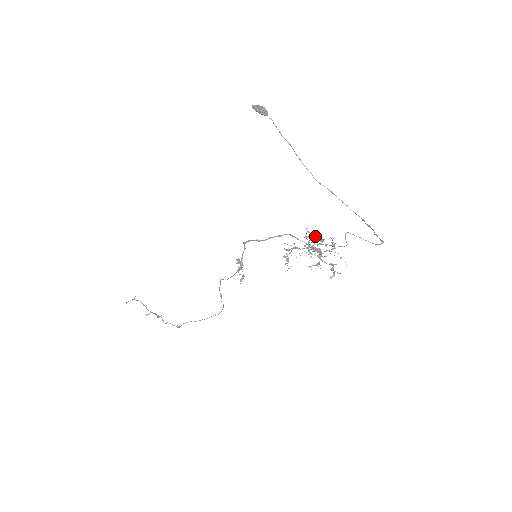
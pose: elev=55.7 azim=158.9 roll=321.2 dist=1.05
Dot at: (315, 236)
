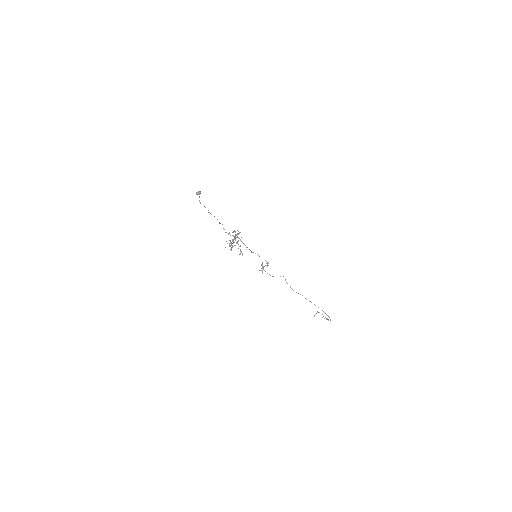
Dot at: occluded
